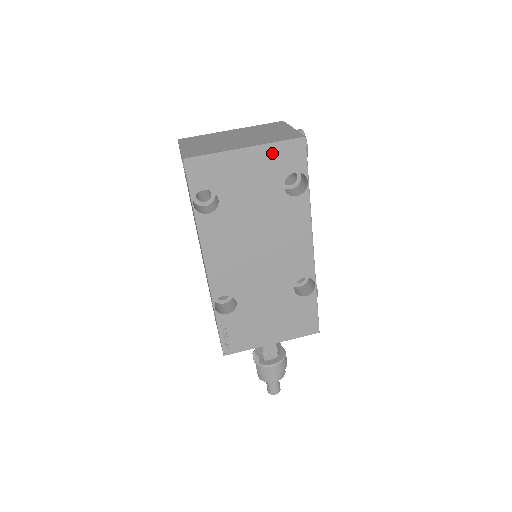
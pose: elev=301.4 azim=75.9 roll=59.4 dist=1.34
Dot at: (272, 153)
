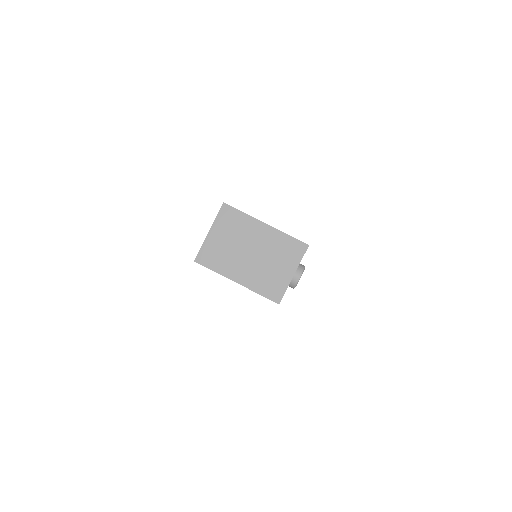
Dot at: occluded
